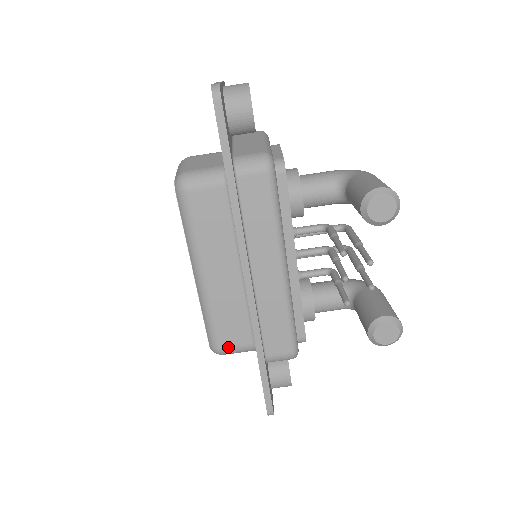
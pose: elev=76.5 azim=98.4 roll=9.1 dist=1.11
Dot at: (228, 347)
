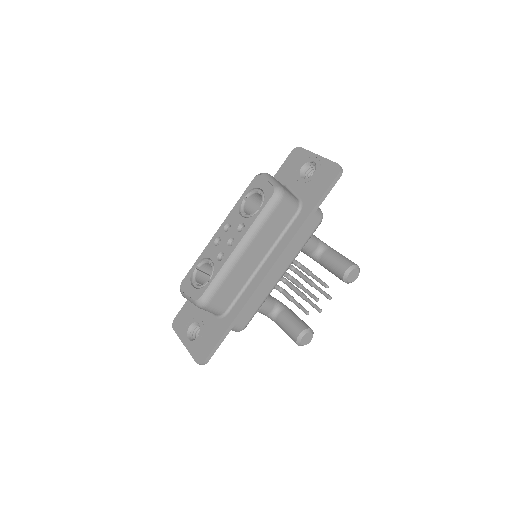
Dot at: (213, 305)
